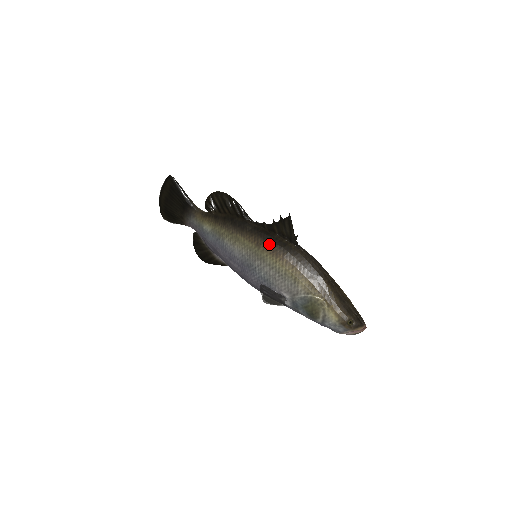
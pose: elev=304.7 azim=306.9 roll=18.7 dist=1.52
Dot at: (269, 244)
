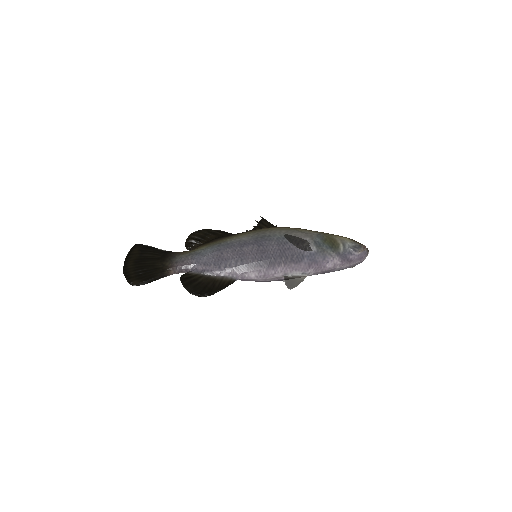
Dot at: (264, 228)
